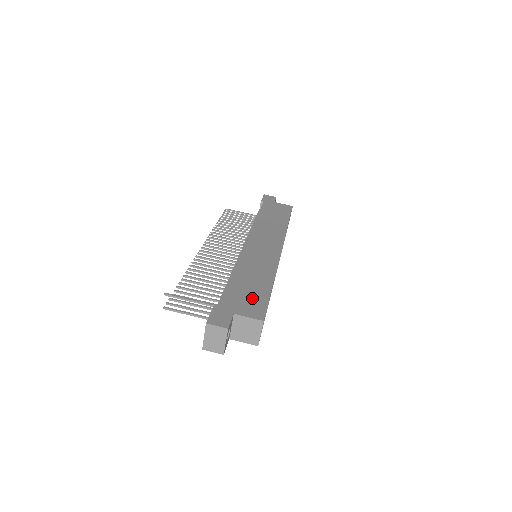
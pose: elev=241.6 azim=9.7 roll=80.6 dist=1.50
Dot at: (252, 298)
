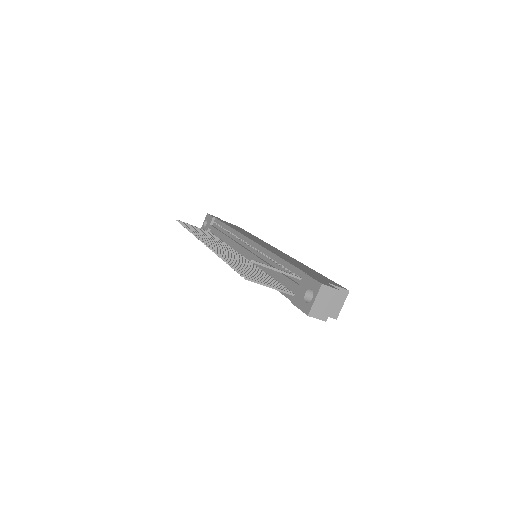
Dot at: (319, 275)
